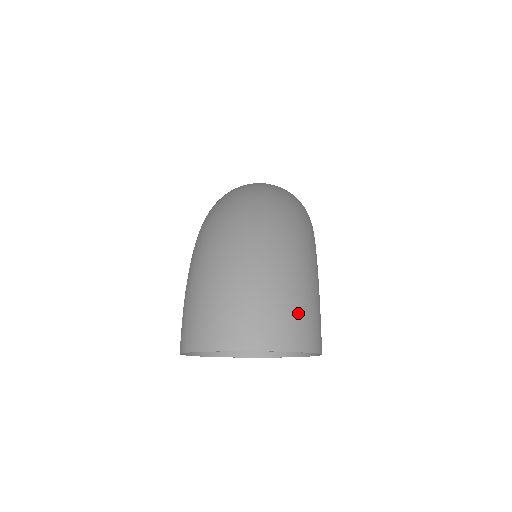
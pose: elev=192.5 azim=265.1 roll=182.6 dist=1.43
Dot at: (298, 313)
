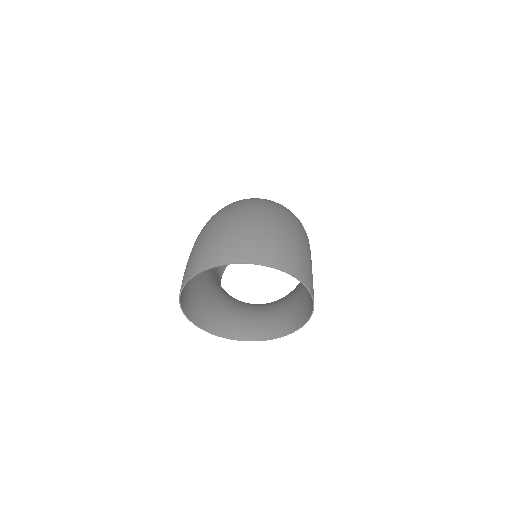
Dot at: (290, 249)
